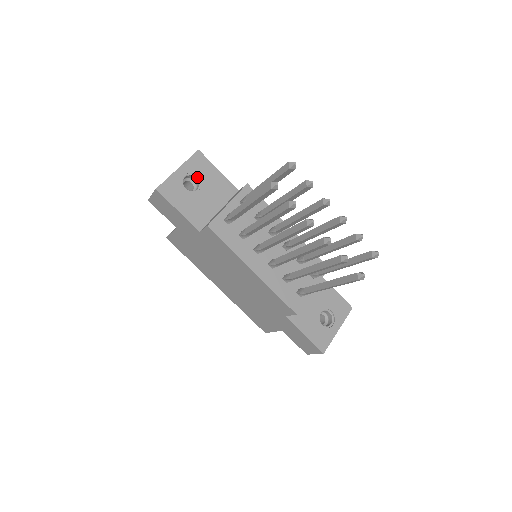
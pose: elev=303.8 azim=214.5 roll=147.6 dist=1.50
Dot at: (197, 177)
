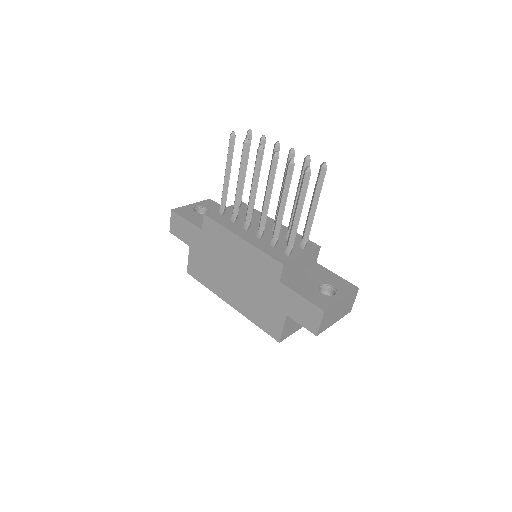
Dot at: (206, 209)
